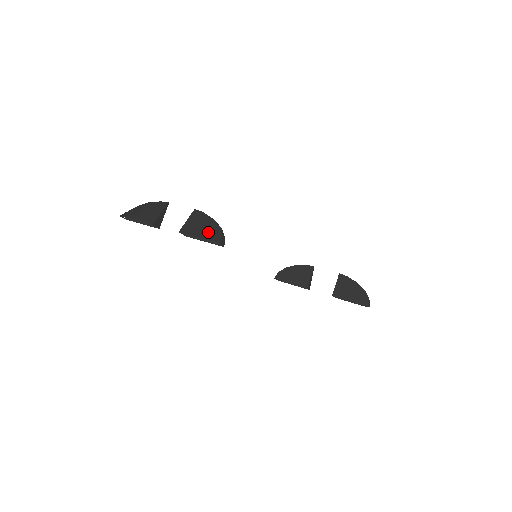
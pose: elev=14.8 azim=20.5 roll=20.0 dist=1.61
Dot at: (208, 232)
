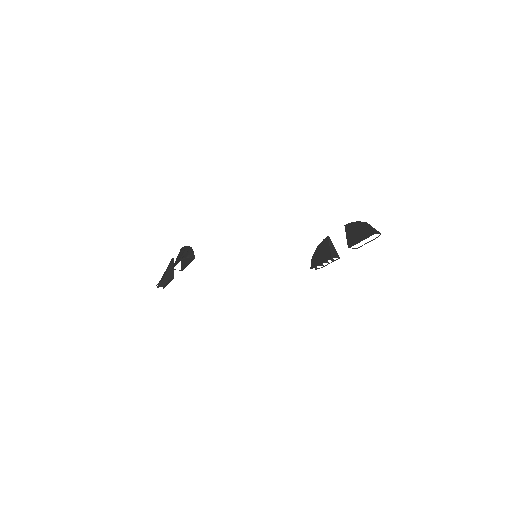
Dot at: occluded
